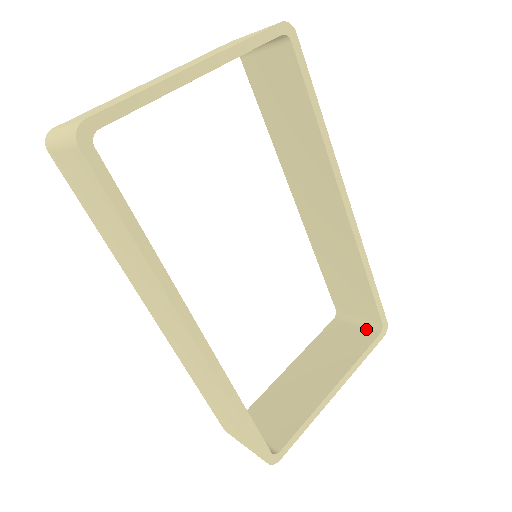
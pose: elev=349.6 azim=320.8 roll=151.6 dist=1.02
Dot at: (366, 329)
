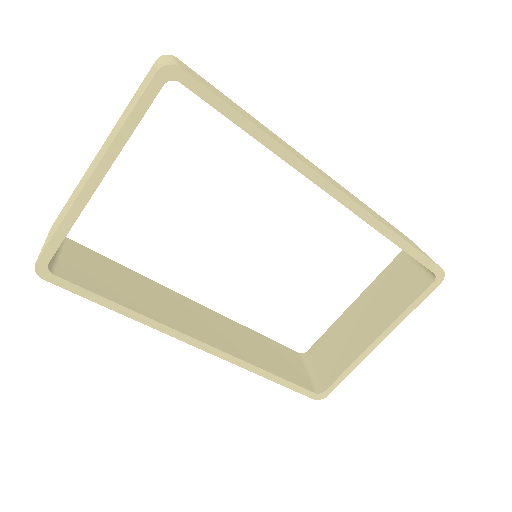
Dot at: (423, 273)
